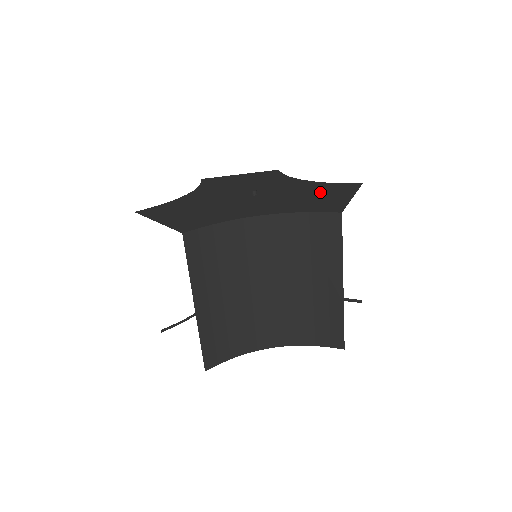
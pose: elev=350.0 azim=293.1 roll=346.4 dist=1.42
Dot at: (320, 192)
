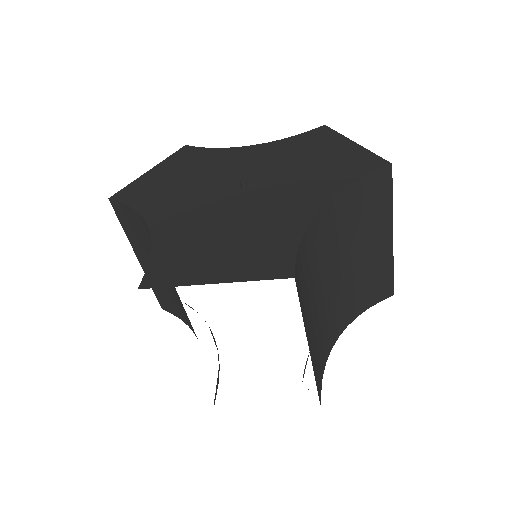
Dot at: (310, 151)
